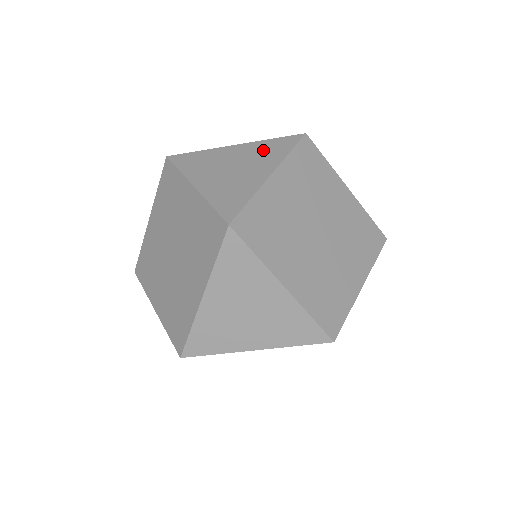
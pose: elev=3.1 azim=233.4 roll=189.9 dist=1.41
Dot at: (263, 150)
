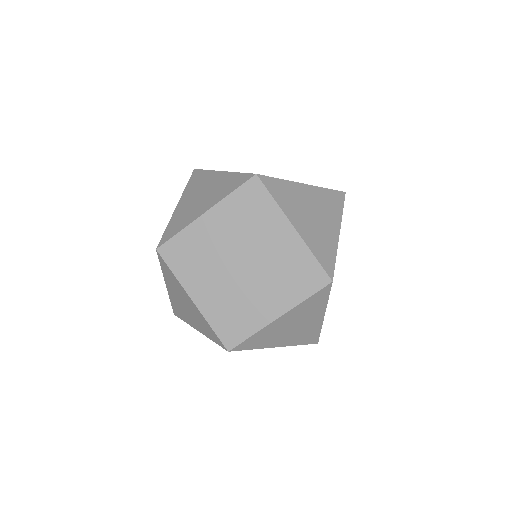
Dot at: (202, 323)
